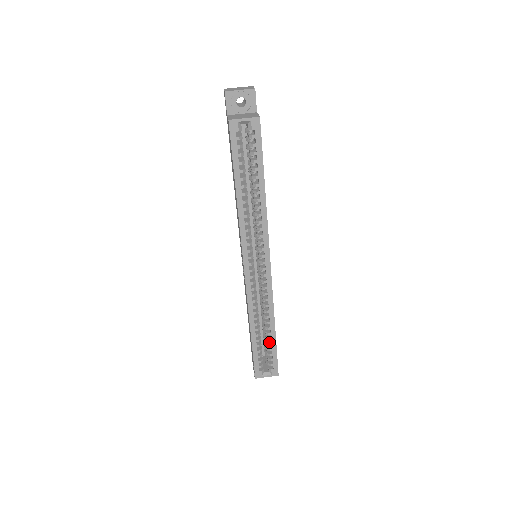
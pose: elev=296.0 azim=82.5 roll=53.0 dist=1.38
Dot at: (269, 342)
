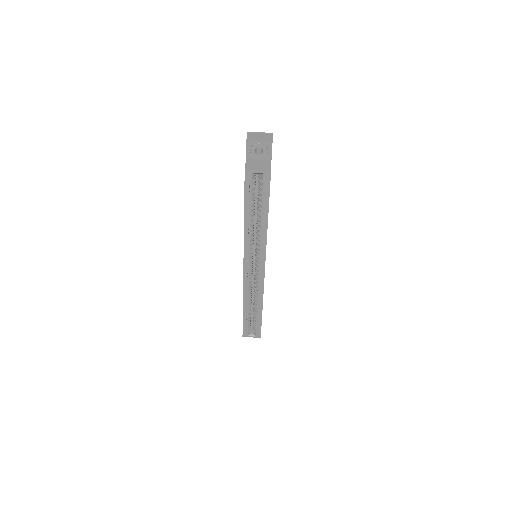
Dot at: (257, 316)
